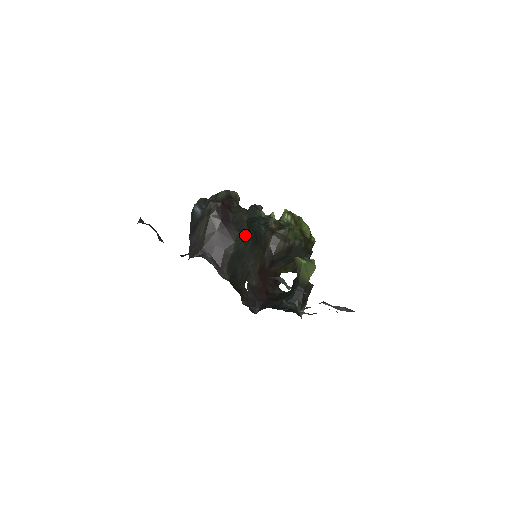
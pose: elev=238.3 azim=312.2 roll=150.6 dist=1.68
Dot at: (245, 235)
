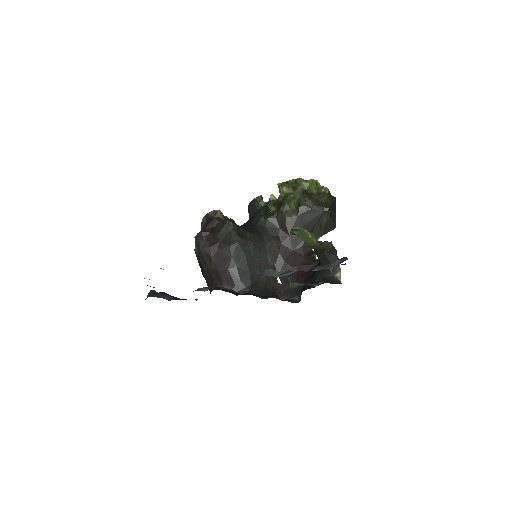
Dot at: (238, 244)
